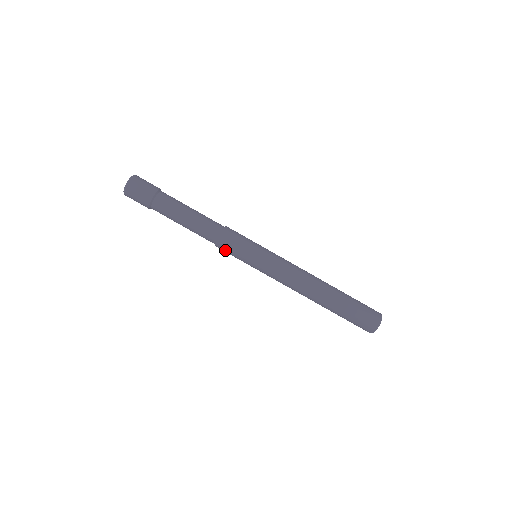
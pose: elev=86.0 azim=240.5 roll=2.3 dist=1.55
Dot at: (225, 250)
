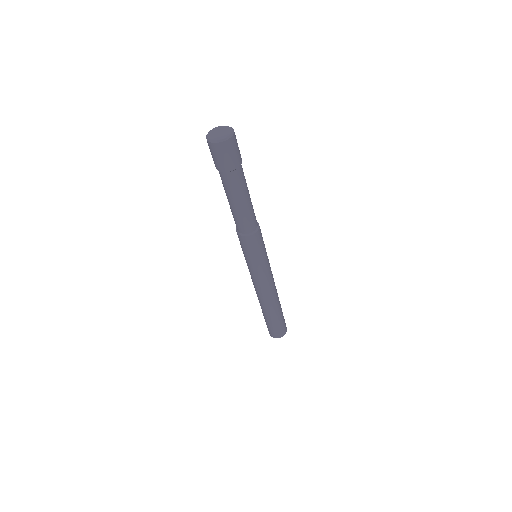
Dot at: (245, 244)
